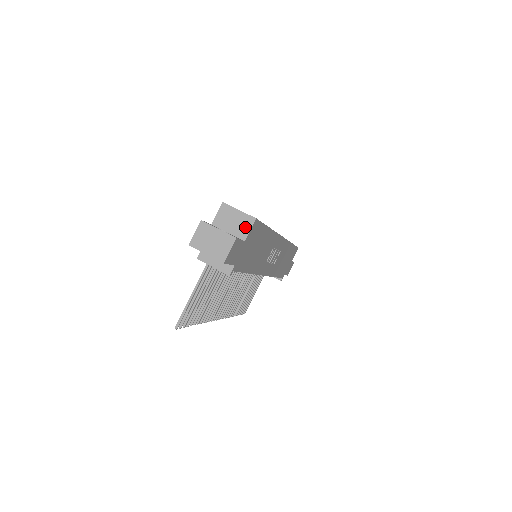
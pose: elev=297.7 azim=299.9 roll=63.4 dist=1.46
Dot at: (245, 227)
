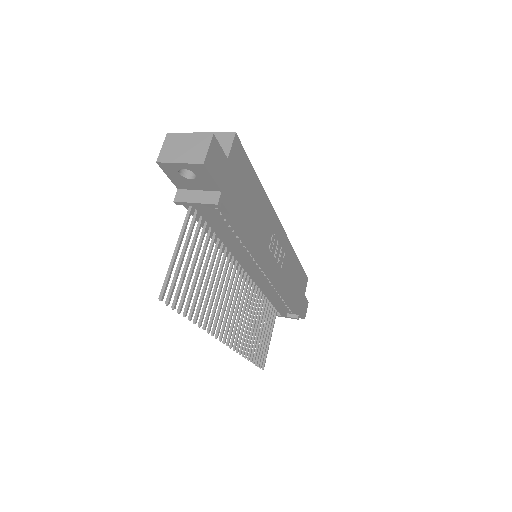
Dot at: (225, 145)
